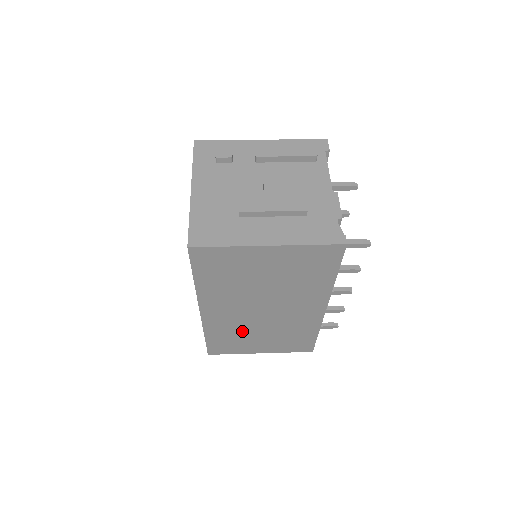
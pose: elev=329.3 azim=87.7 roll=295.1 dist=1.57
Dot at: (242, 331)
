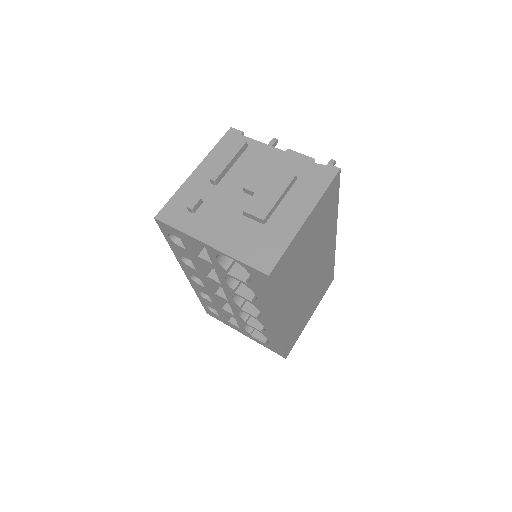
Dot at: (300, 311)
